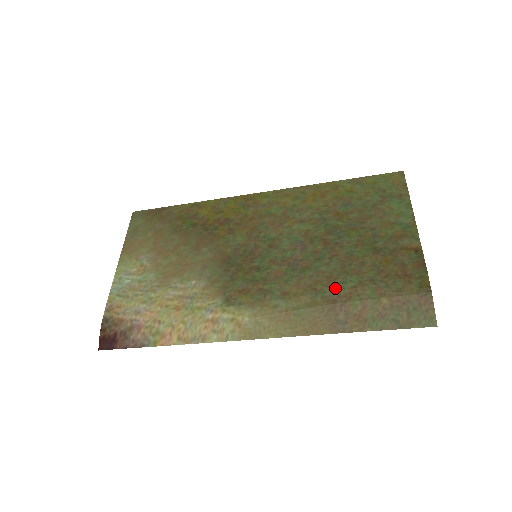
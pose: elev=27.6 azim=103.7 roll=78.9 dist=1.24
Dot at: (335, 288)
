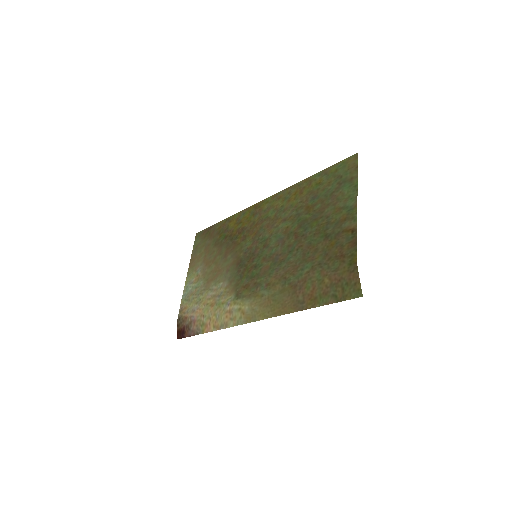
Dot at: (296, 275)
